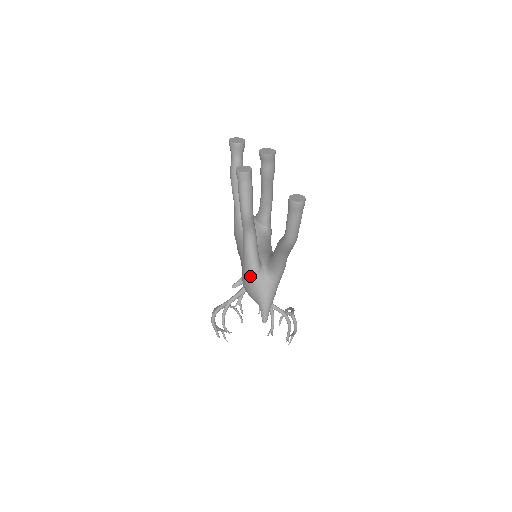
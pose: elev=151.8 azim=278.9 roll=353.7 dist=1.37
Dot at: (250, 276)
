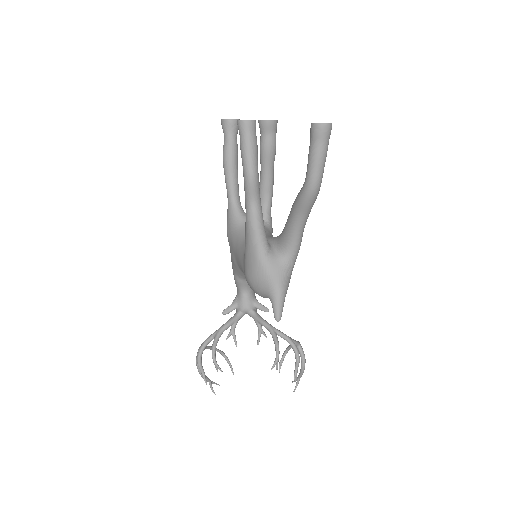
Dot at: (257, 258)
